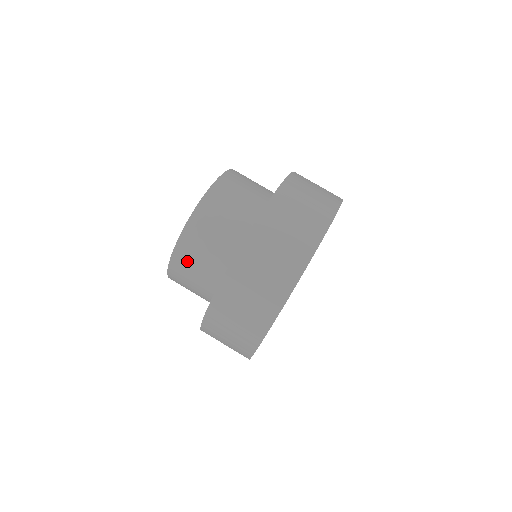
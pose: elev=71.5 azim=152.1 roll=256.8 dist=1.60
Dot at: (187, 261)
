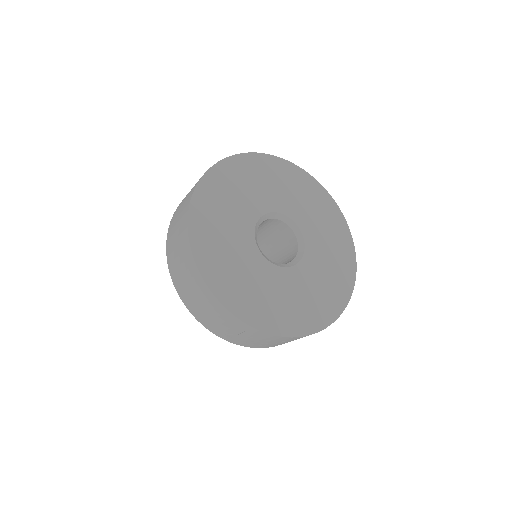
Dot at: occluded
